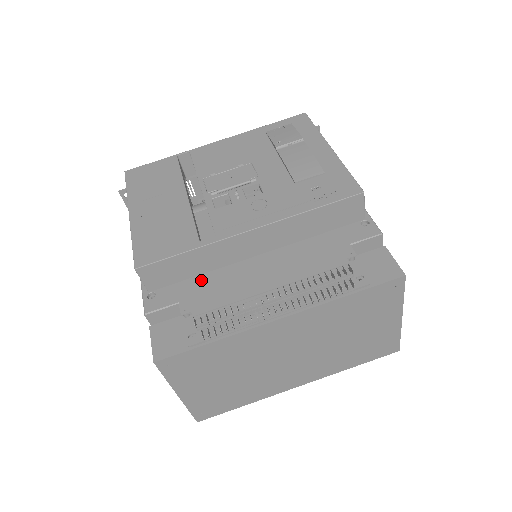
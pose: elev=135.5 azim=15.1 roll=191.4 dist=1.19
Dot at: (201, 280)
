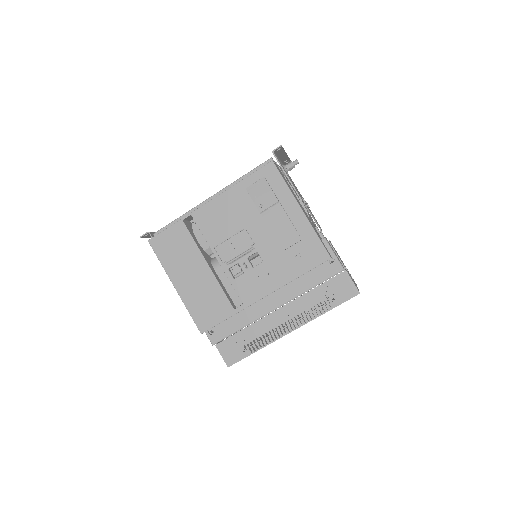
Dot at: (238, 318)
